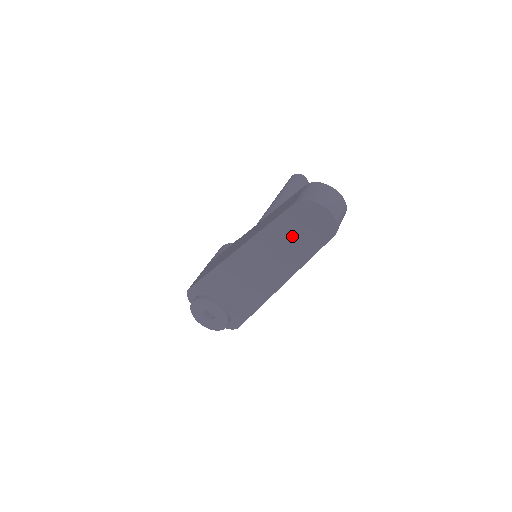
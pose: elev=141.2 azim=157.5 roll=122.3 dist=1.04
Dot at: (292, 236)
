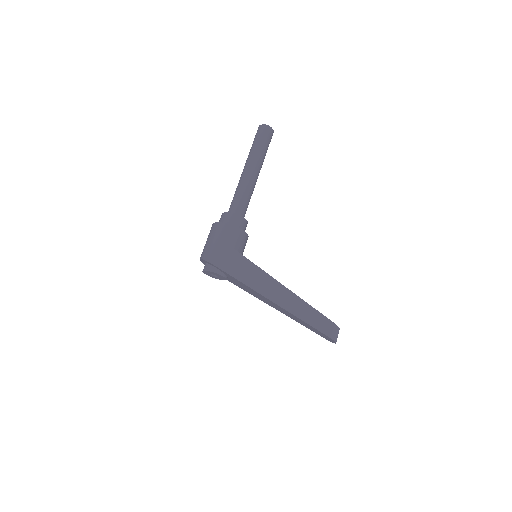
Dot at: (312, 329)
